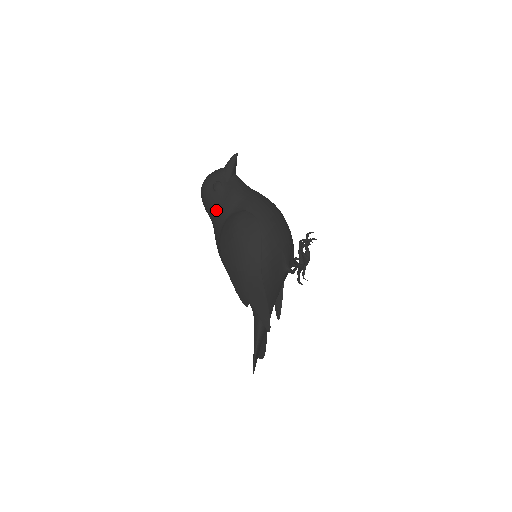
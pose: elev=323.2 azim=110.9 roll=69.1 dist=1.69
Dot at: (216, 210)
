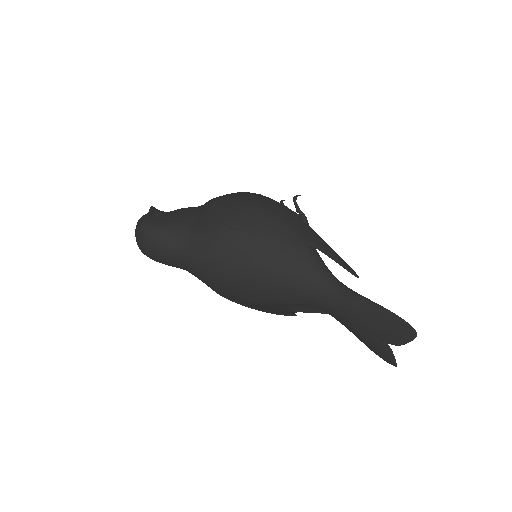
Dot at: (178, 220)
